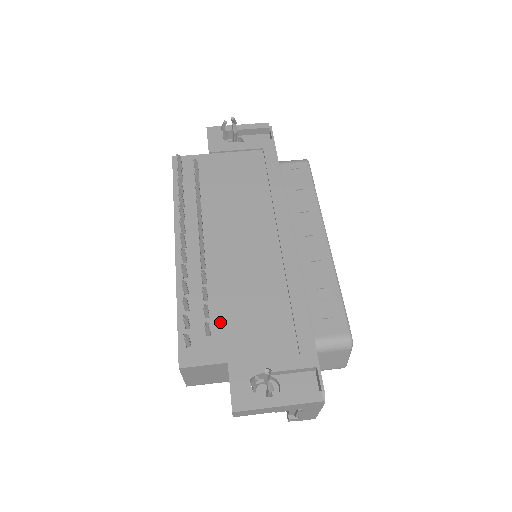
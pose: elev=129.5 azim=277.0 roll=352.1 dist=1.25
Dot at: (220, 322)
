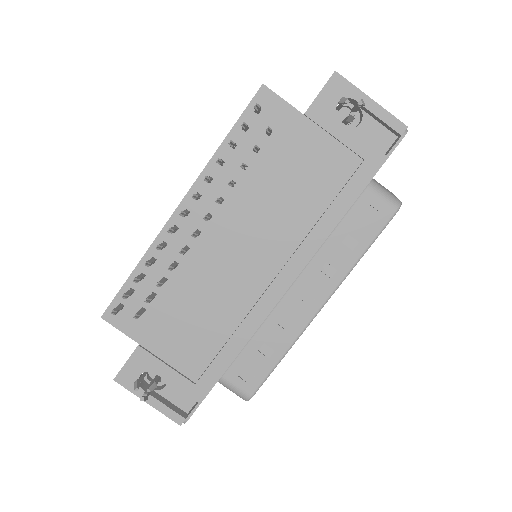
Dot at: (159, 309)
